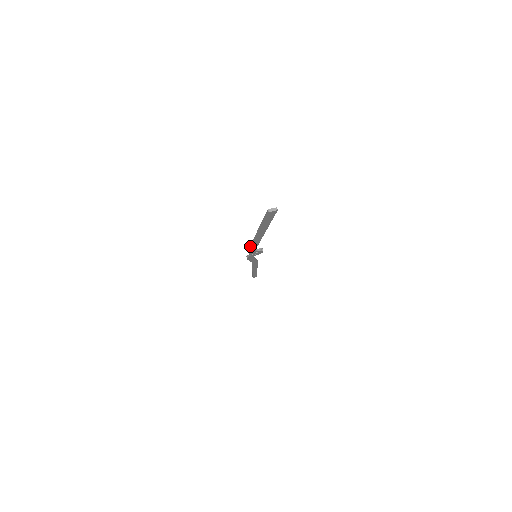
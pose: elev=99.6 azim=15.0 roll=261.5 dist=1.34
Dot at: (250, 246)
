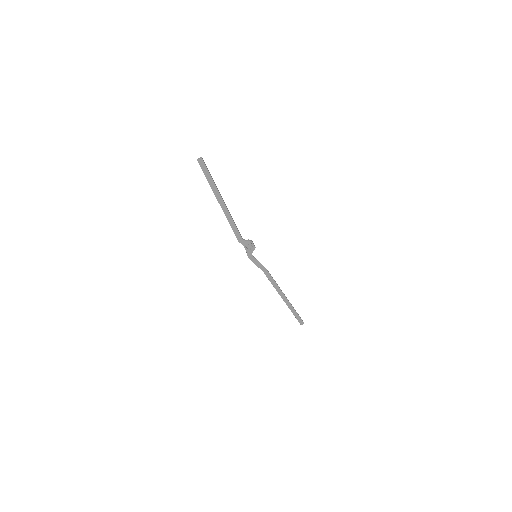
Dot at: (232, 229)
